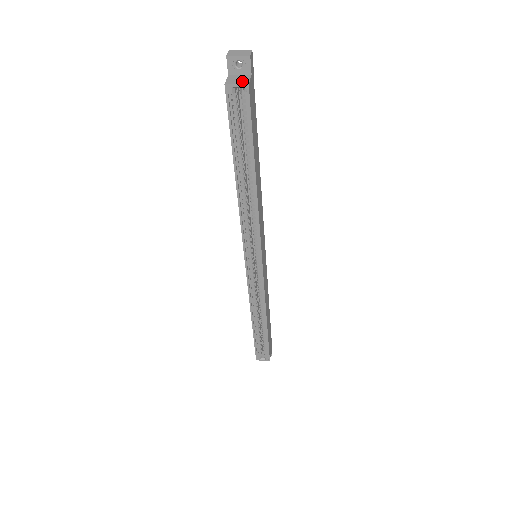
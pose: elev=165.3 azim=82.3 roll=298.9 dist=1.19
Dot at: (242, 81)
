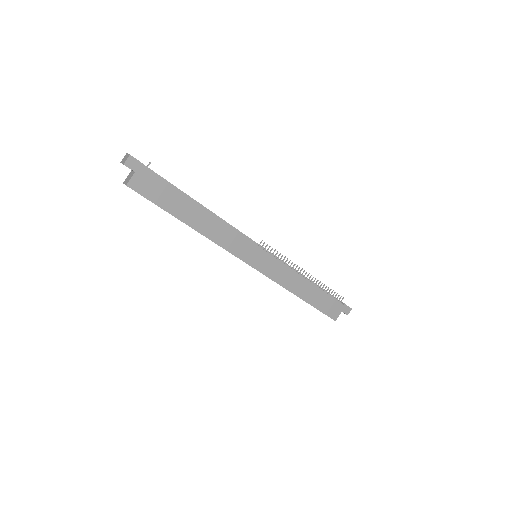
Dot at: (127, 181)
